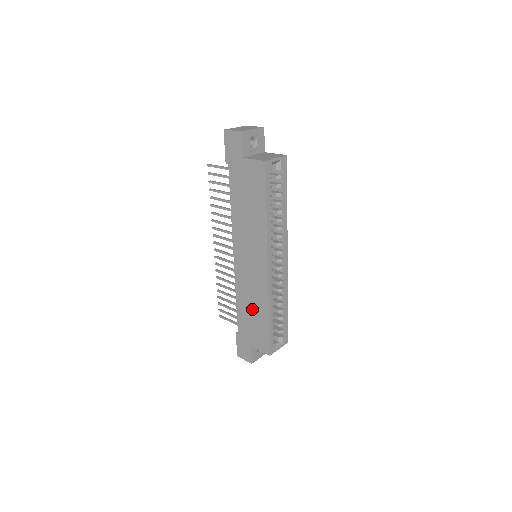
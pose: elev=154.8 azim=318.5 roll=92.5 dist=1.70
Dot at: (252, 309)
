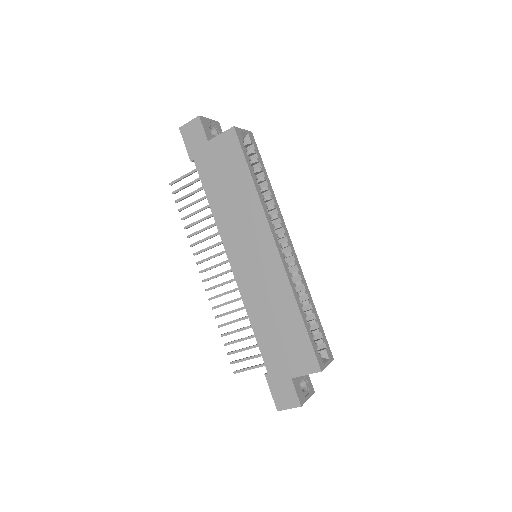
Dot at: (275, 319)
